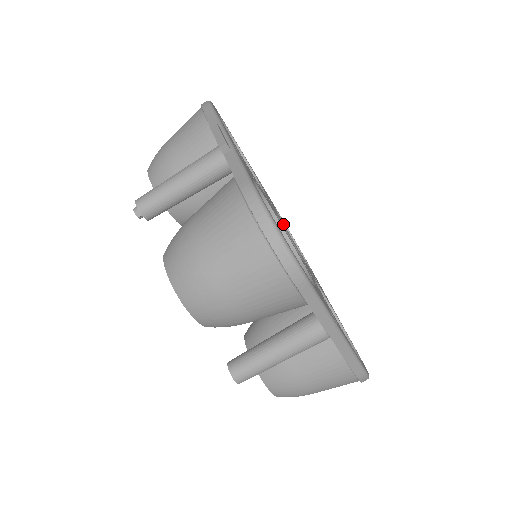
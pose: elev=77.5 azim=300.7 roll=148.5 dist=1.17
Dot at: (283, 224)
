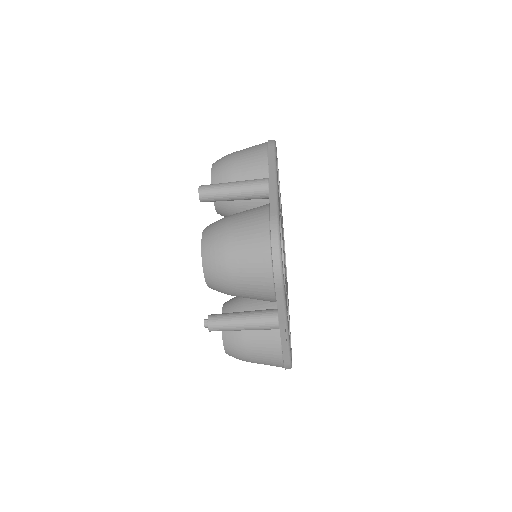
Dot at: occluded
